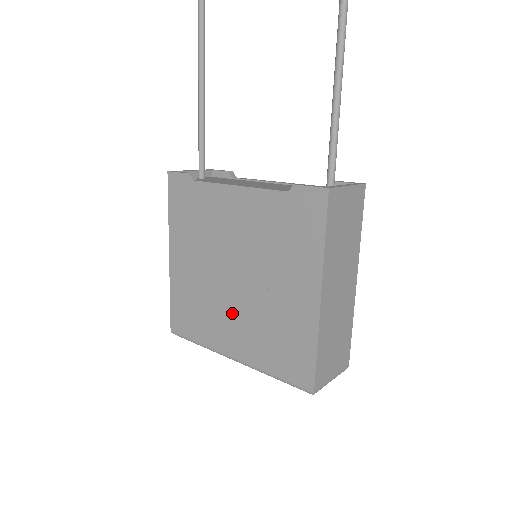
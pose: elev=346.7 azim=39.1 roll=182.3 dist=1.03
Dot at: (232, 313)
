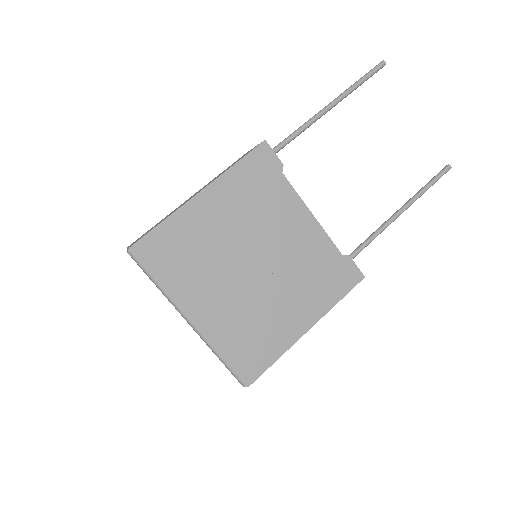
Dot at: (226, 288)
